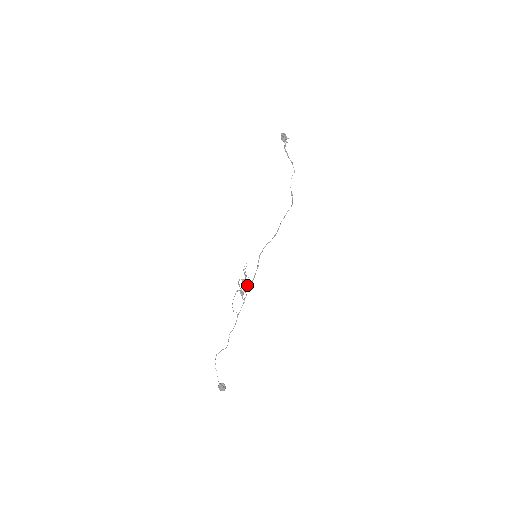
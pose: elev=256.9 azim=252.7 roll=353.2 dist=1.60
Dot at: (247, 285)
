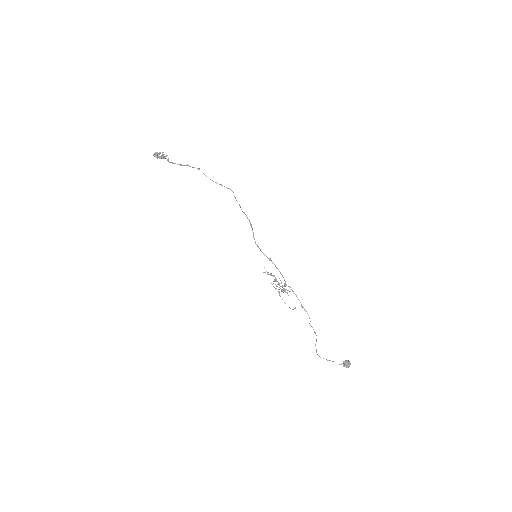
Dot at: (280, 280)
